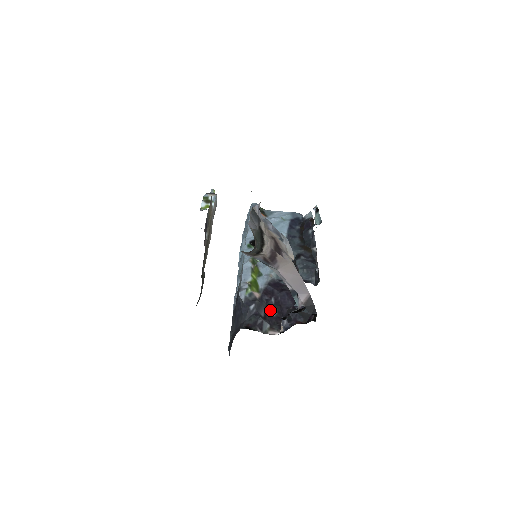
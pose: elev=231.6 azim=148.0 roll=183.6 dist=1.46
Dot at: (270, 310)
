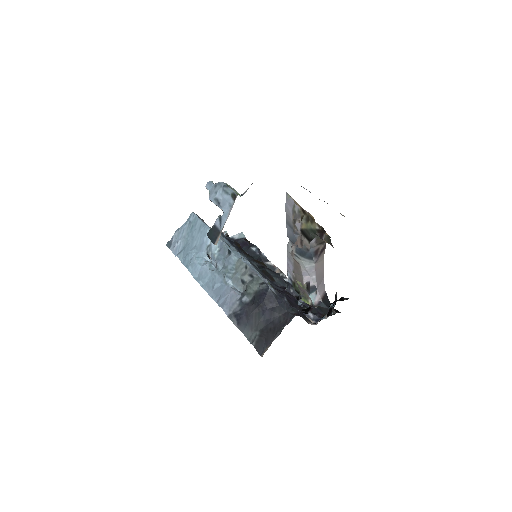
Dot at: (292, 305)
